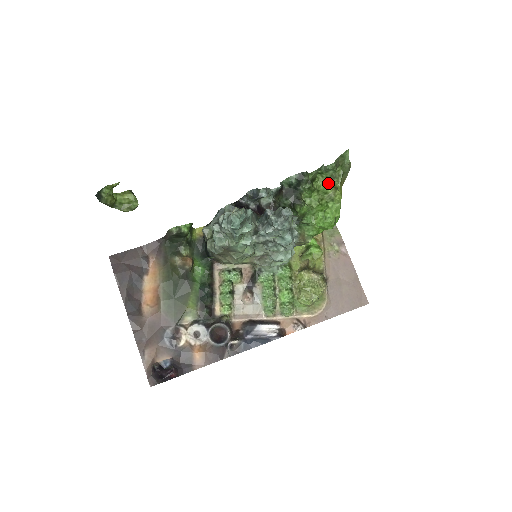
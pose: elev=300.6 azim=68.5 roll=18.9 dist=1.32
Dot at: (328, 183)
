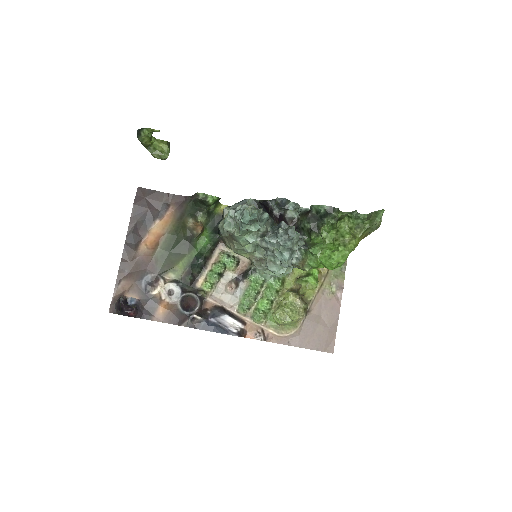
Dot at: (350, 229)
